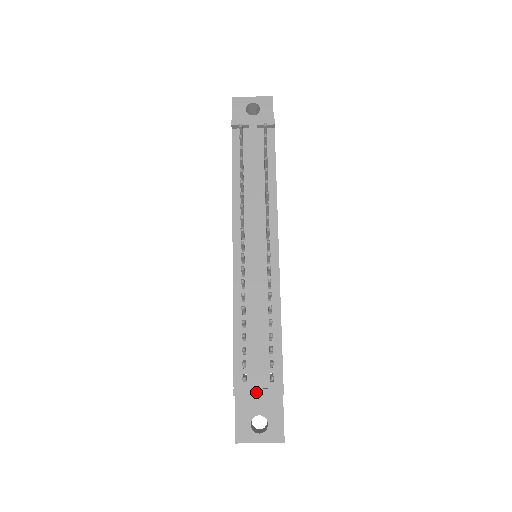
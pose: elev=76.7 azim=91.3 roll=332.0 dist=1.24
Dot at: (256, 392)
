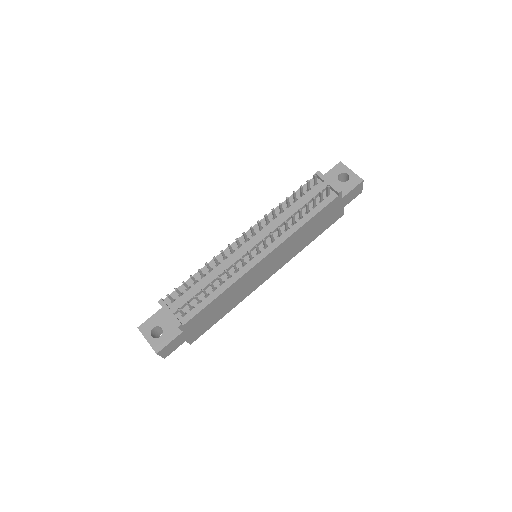
Dot at: (169, 311)
